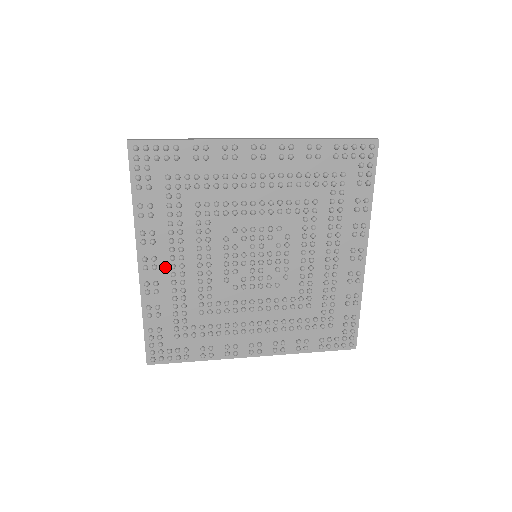
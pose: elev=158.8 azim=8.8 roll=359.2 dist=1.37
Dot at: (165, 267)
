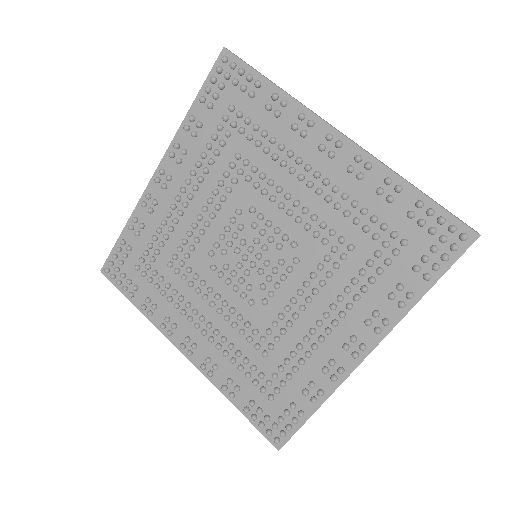
Dot at: (173, 194)
